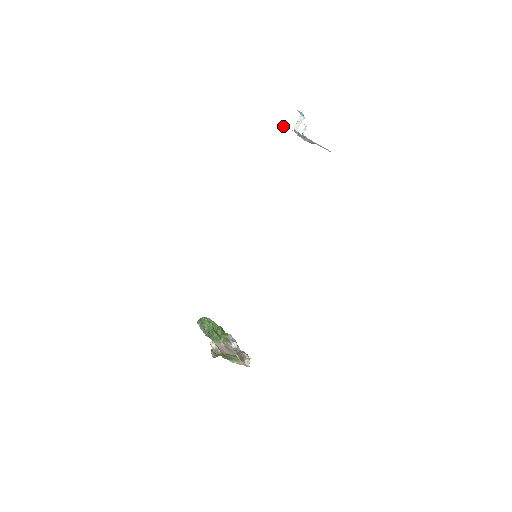
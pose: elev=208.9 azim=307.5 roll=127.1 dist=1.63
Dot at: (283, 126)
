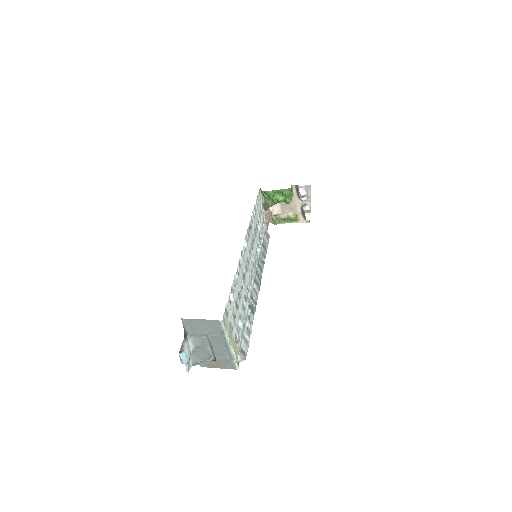
Dot at: occluded
